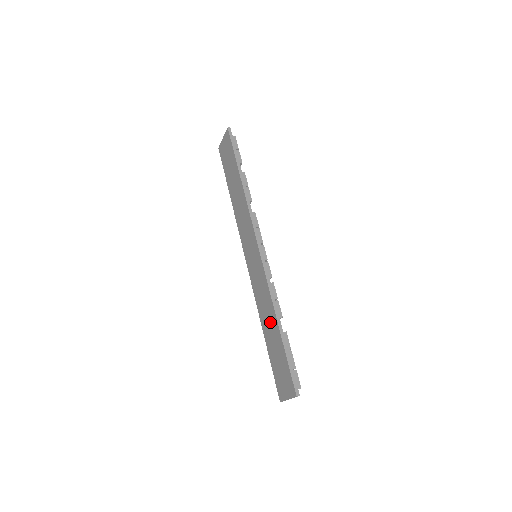
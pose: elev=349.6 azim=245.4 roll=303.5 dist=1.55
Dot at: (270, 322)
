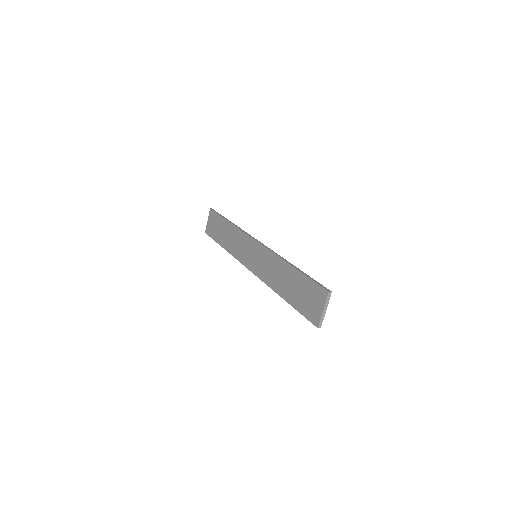
Dot at: (284, 276)
